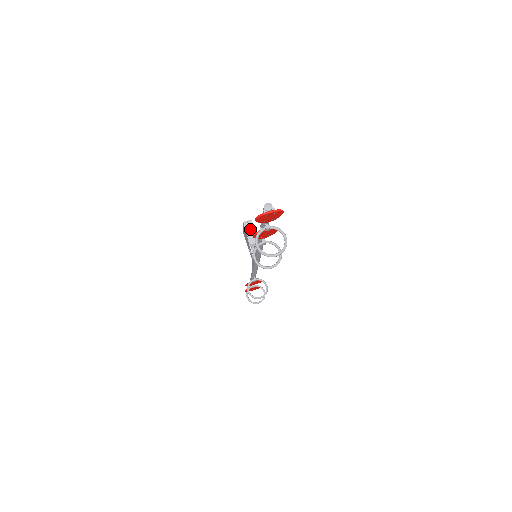
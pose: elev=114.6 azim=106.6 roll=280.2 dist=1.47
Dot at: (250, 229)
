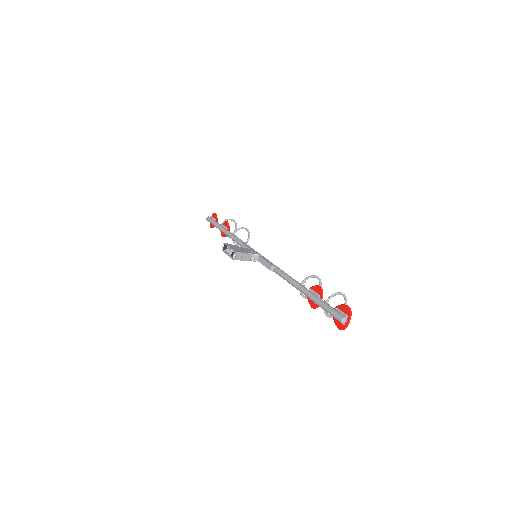
Dot at: (241, 256)
